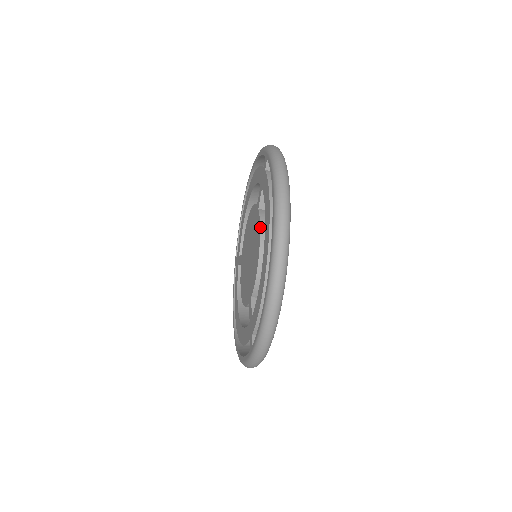
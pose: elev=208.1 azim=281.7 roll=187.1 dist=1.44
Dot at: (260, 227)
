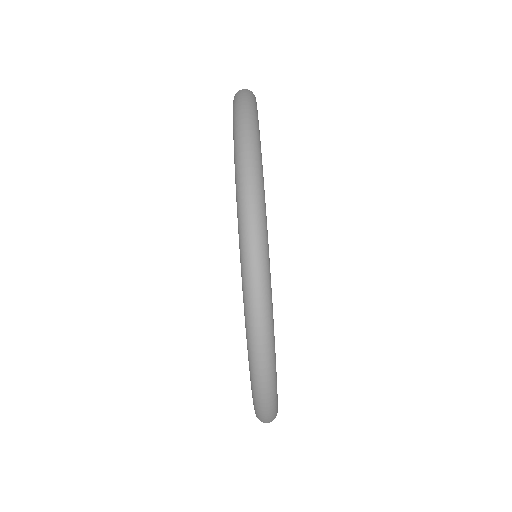
Dot at: occluded
